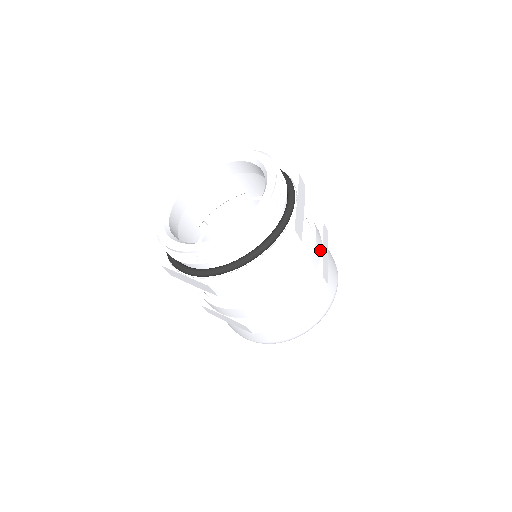
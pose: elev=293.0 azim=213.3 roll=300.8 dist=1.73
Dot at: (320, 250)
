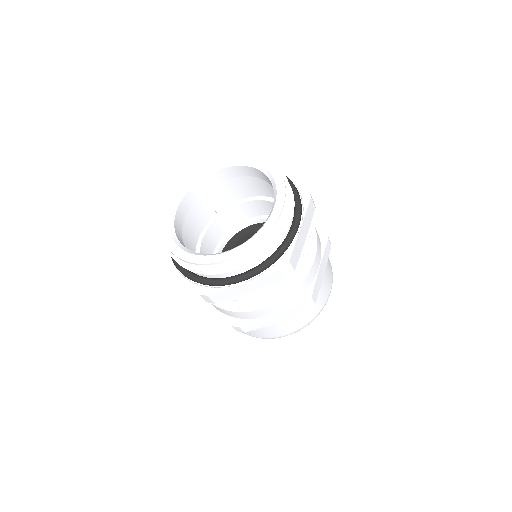
Dot at: (316, 270)
